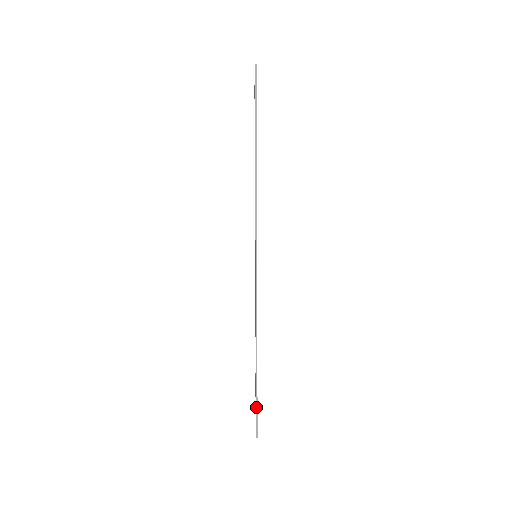
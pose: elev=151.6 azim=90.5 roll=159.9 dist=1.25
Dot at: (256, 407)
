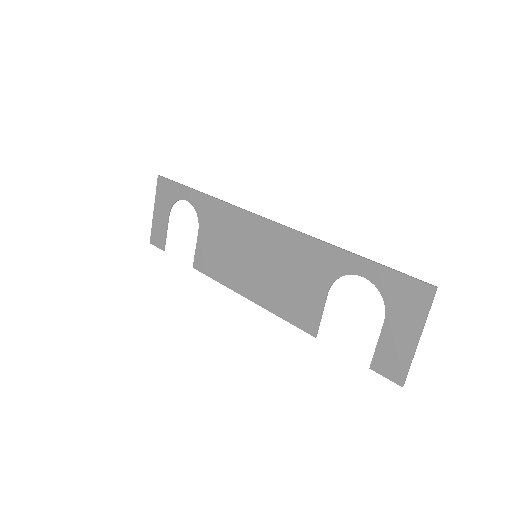
Dot at: (397, 271)
